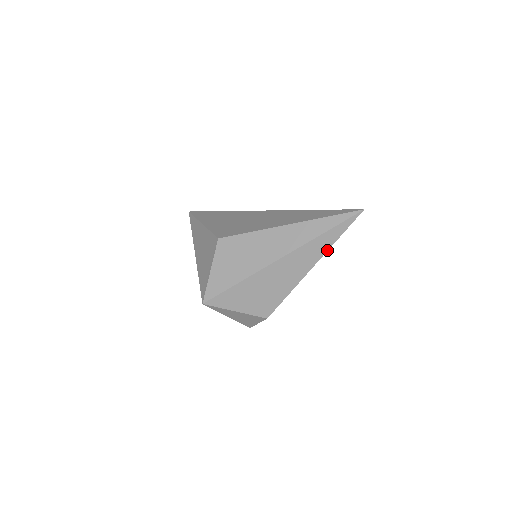
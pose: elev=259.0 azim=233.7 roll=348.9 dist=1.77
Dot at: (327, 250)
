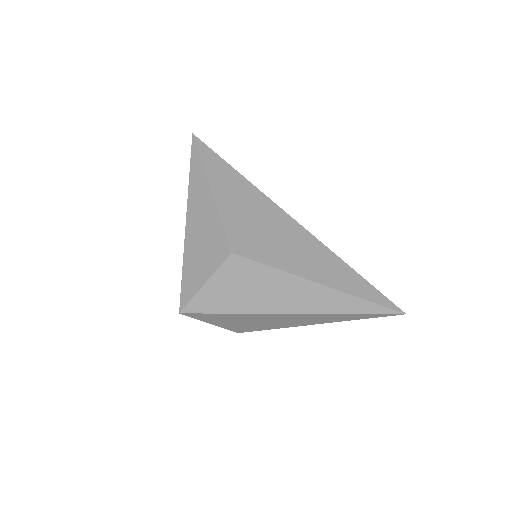
Dot at: (341, 321)
